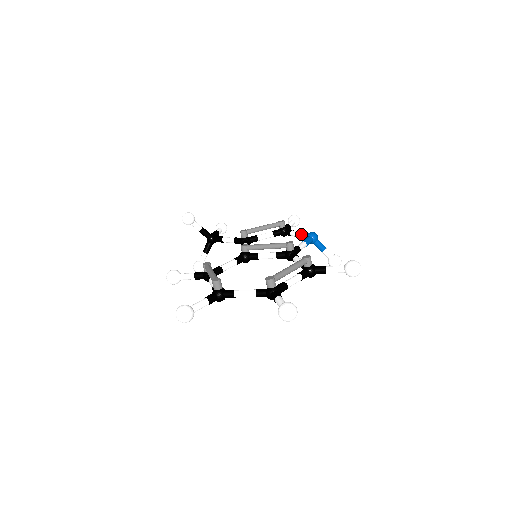
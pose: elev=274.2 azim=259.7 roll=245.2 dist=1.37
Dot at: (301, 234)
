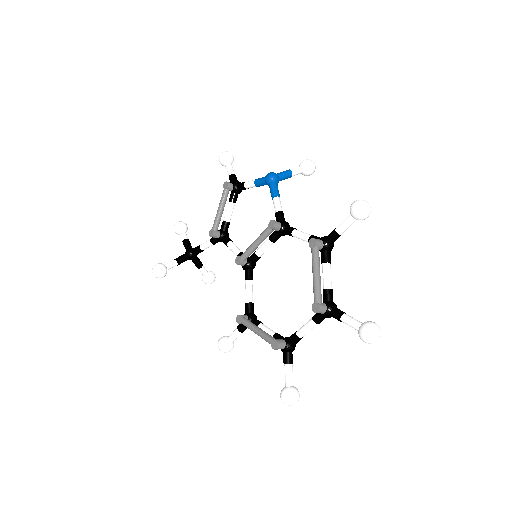
Dot at: (258, 184)
